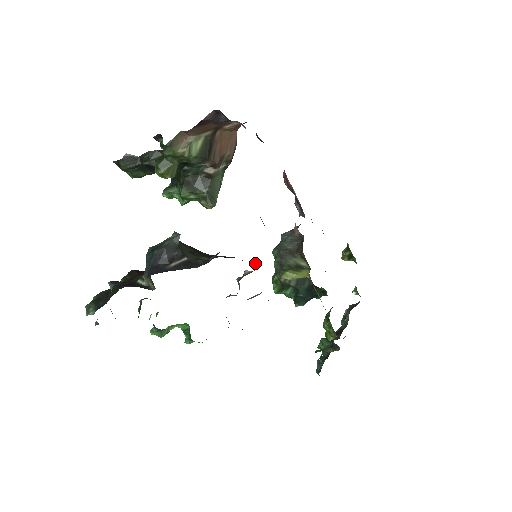
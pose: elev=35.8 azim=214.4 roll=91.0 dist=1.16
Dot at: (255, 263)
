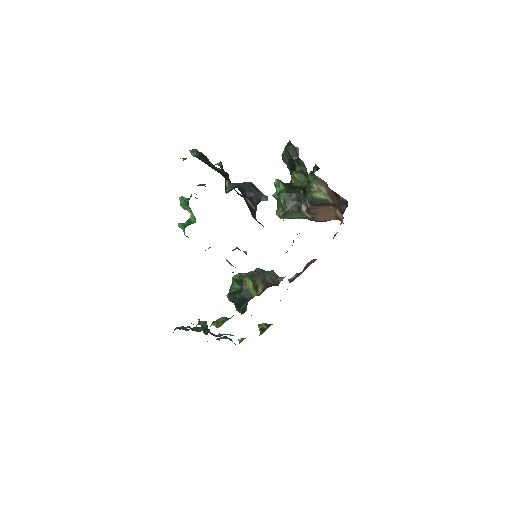
Dot at: occluded
